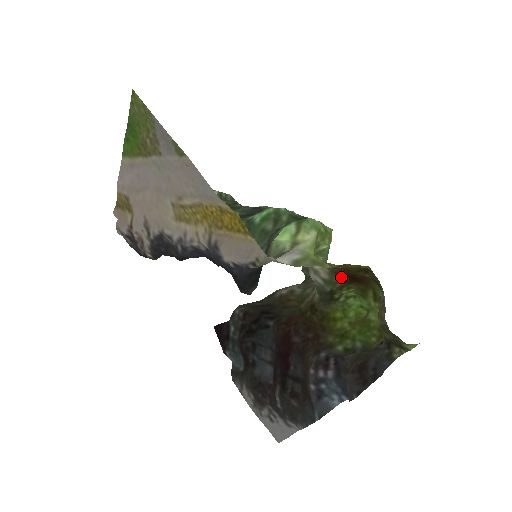
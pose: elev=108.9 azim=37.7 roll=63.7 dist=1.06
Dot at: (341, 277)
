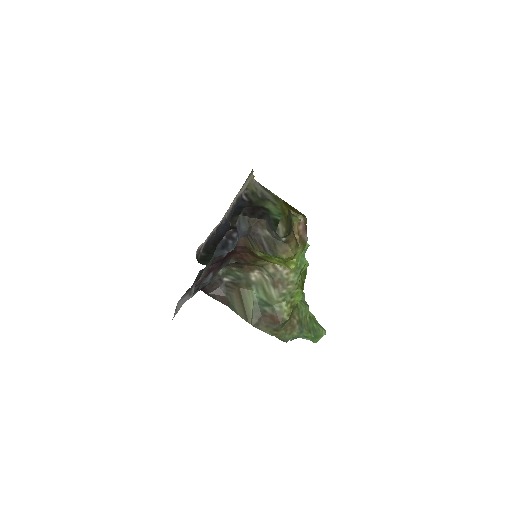
Dot at: occluded
